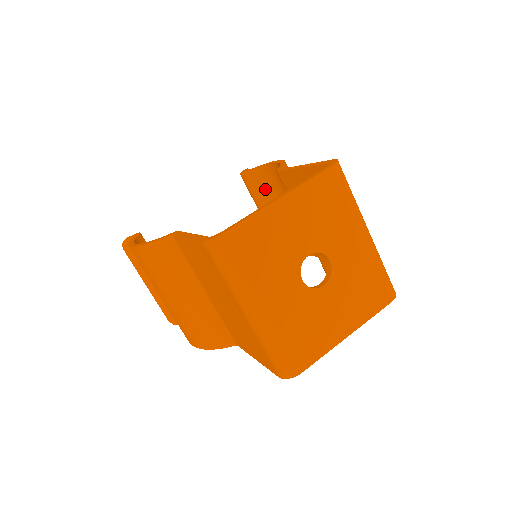
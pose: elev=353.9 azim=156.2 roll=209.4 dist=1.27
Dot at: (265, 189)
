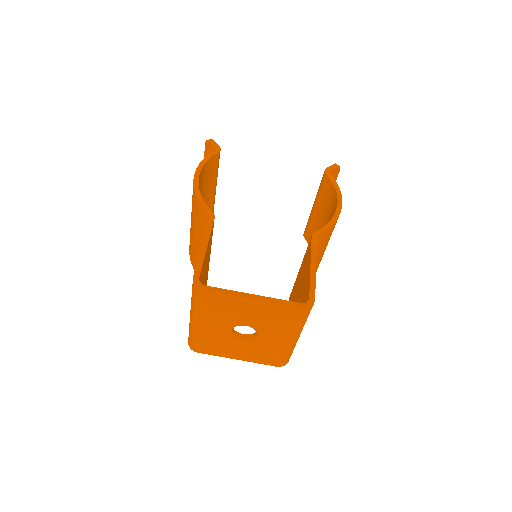
Dot at: (327, 199)
